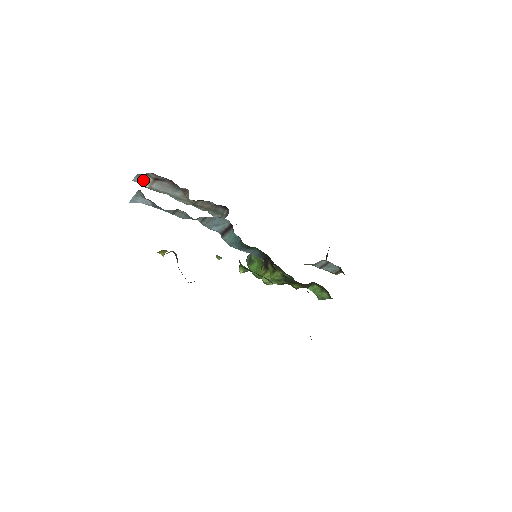
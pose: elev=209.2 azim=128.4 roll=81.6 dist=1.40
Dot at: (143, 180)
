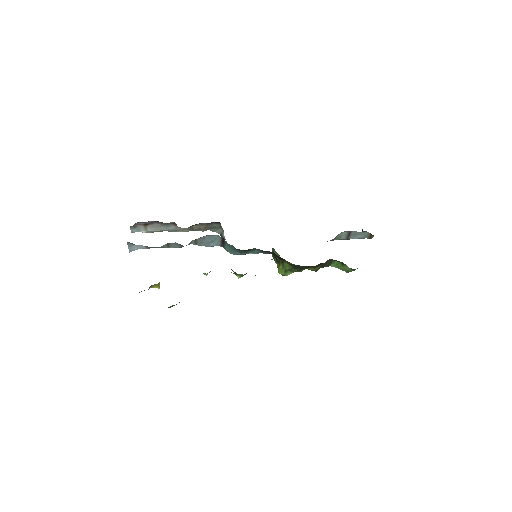
Dot at: (138, 229)
